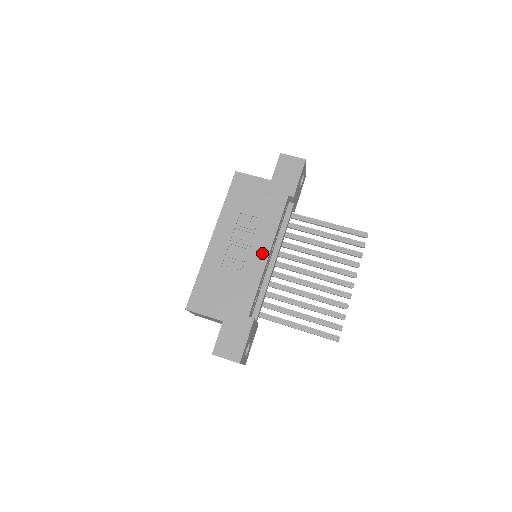
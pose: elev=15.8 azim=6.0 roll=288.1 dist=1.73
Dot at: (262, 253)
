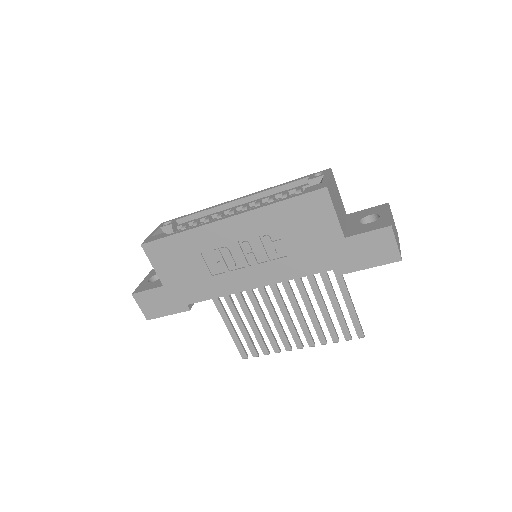
Dot at: (253, 281)
